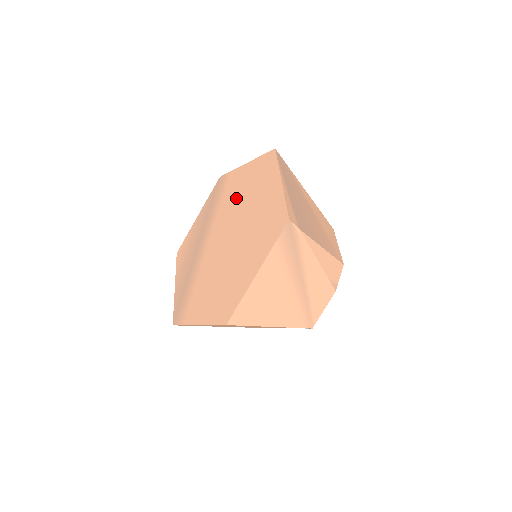
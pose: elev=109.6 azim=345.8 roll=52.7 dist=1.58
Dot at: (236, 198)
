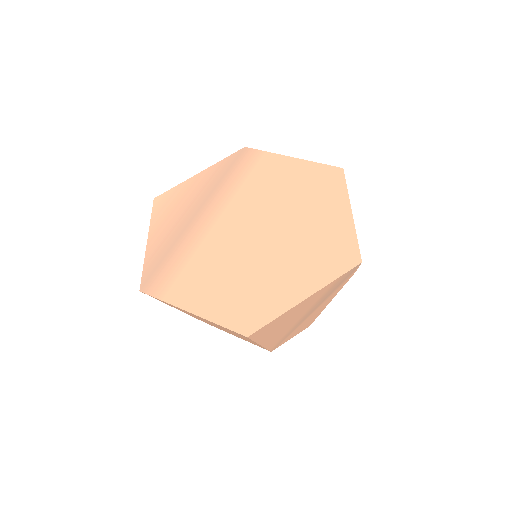
Dot at: (274, 189)
